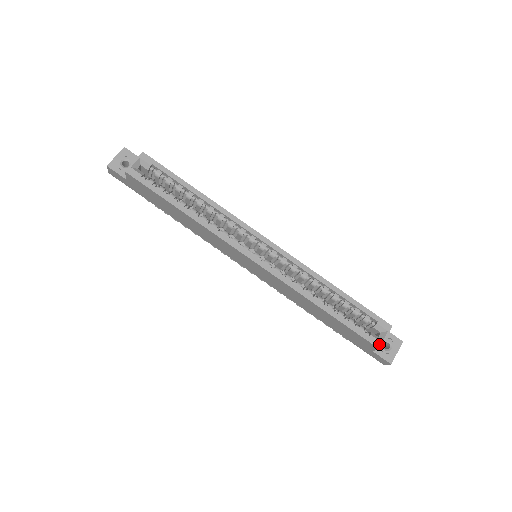
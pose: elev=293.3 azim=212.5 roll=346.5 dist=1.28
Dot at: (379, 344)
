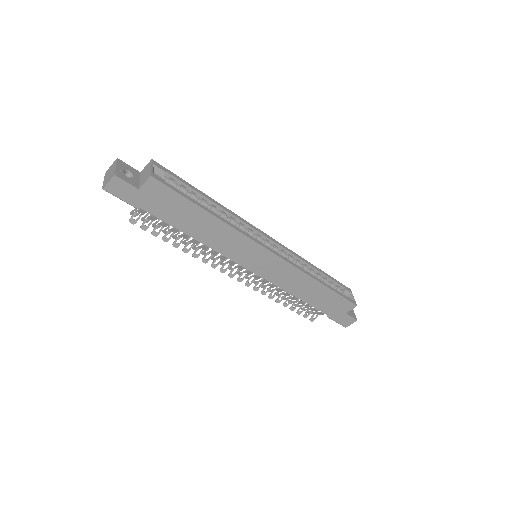
Dot at: (355, 302)
